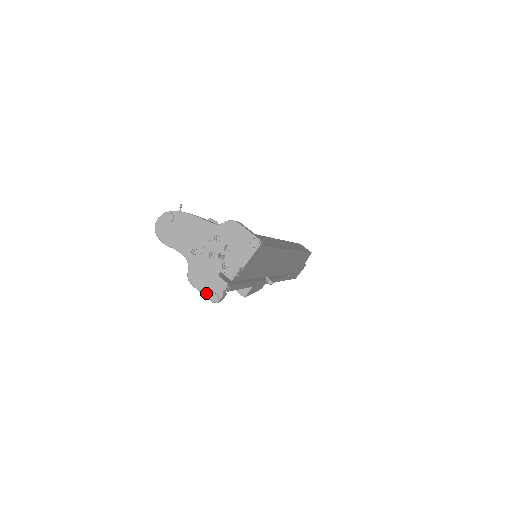
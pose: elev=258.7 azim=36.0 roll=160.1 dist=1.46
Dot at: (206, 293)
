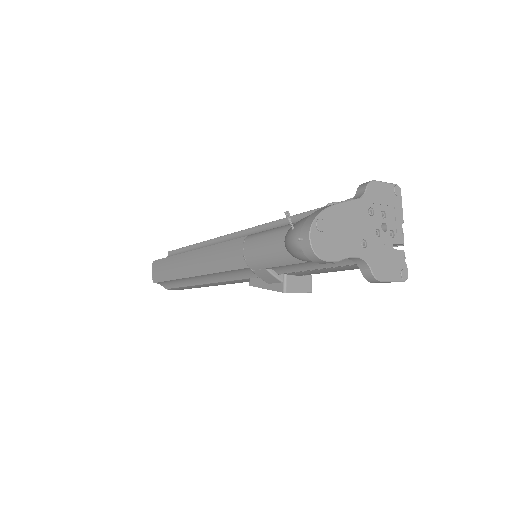
Dot at: (397, 277)
